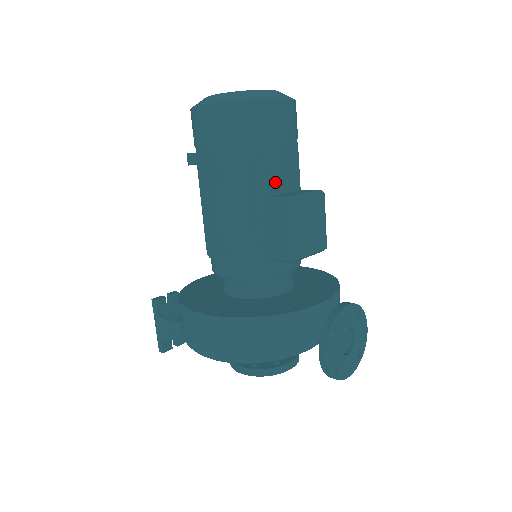
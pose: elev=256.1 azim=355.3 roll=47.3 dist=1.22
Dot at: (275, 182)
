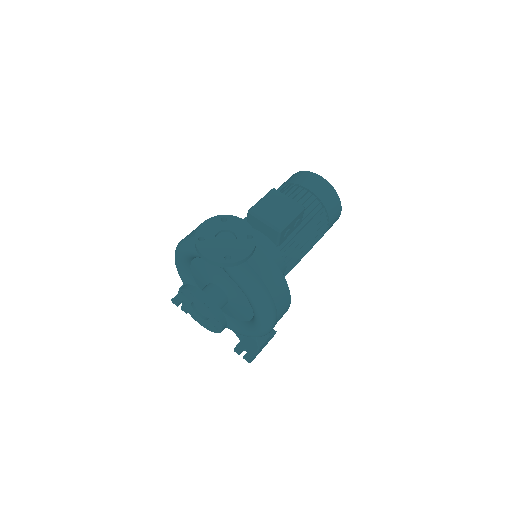
Dot at: occluded
